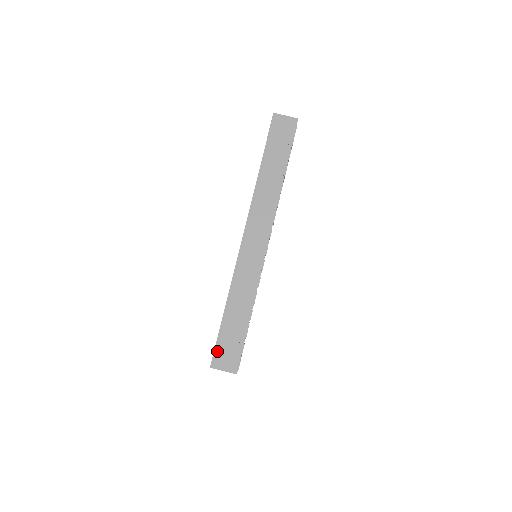
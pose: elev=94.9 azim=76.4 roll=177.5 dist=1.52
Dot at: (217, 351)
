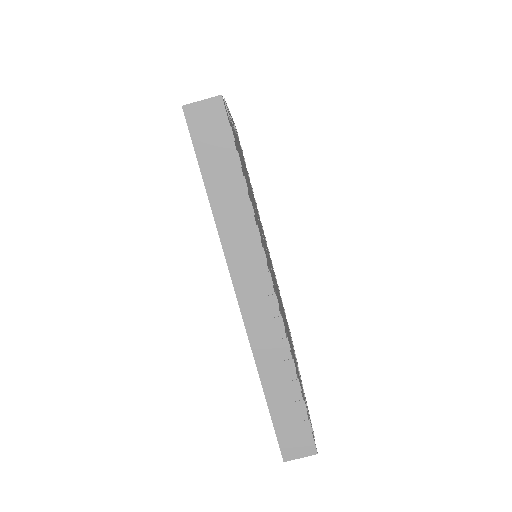
Dot at: (282, 442)
